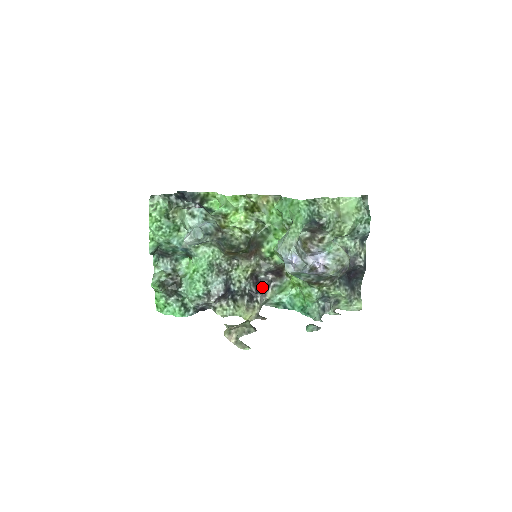
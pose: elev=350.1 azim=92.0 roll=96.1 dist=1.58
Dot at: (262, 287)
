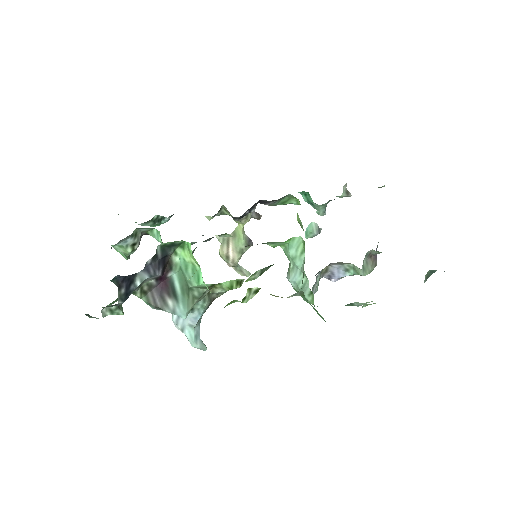
Dot at: occluded
